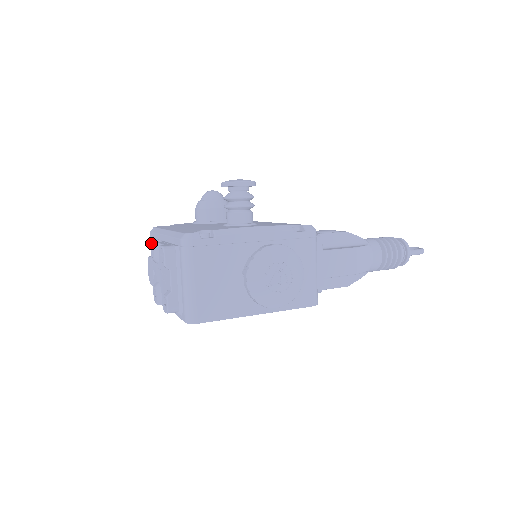
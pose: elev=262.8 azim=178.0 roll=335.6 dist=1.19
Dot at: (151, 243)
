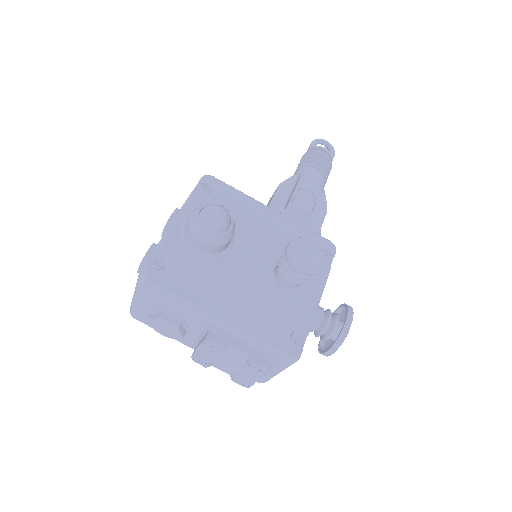
Dot at: (213, 344)
